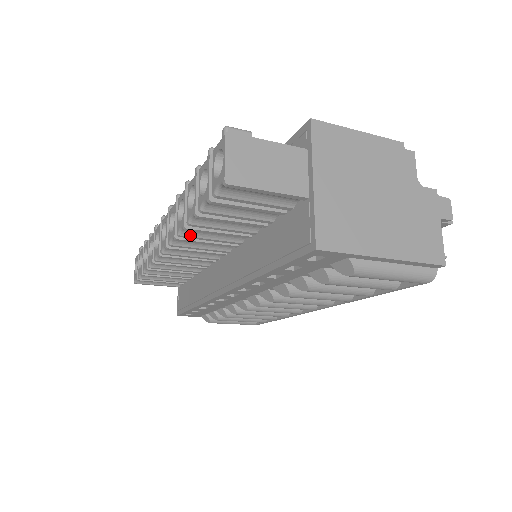
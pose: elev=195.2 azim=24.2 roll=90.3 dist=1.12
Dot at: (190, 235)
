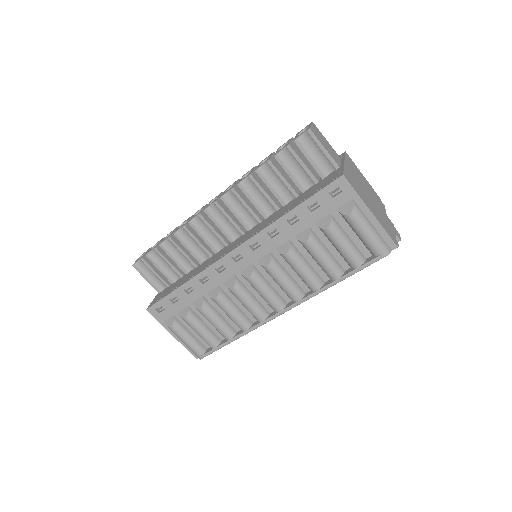
Dot at: (245, 188)
